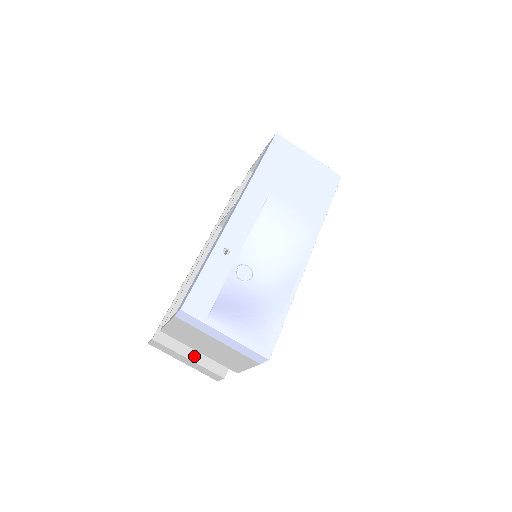
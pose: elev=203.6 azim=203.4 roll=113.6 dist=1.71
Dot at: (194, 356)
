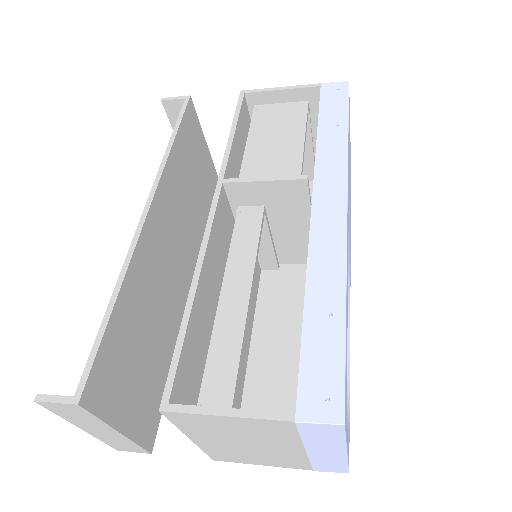
Dot at: (126, 424)
